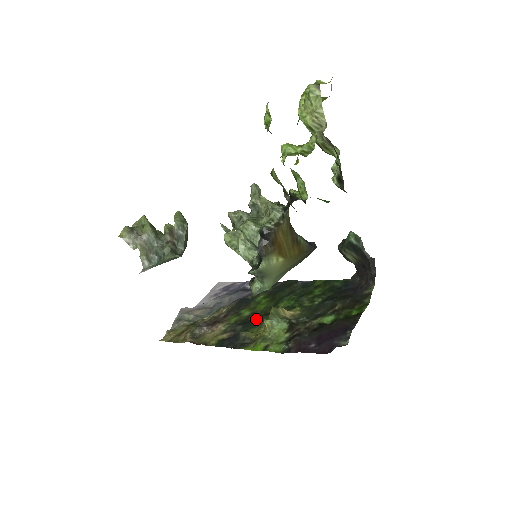
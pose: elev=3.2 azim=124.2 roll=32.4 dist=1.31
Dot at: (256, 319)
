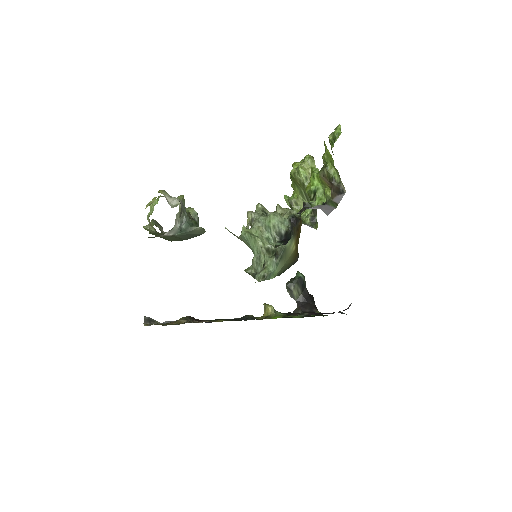
Dot at: (241, 320)
